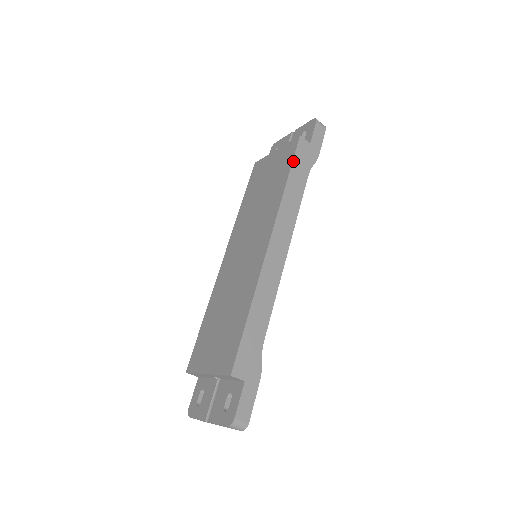
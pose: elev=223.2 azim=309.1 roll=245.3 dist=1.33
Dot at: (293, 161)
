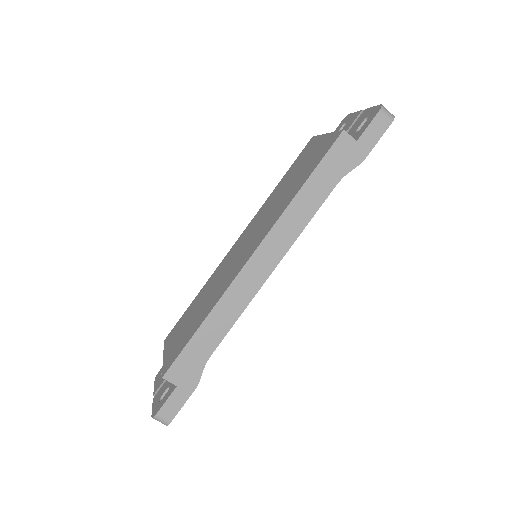
Dot at: (320, 163)
